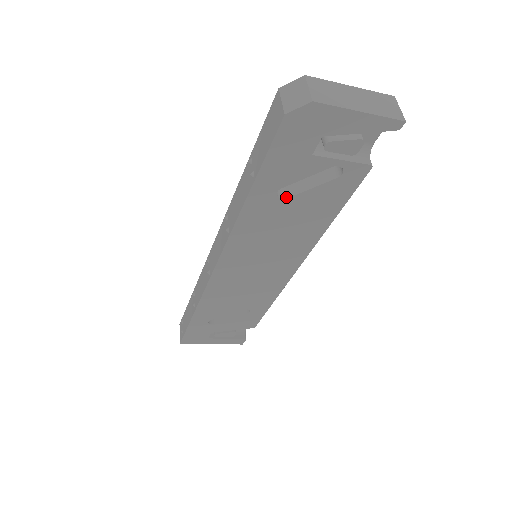
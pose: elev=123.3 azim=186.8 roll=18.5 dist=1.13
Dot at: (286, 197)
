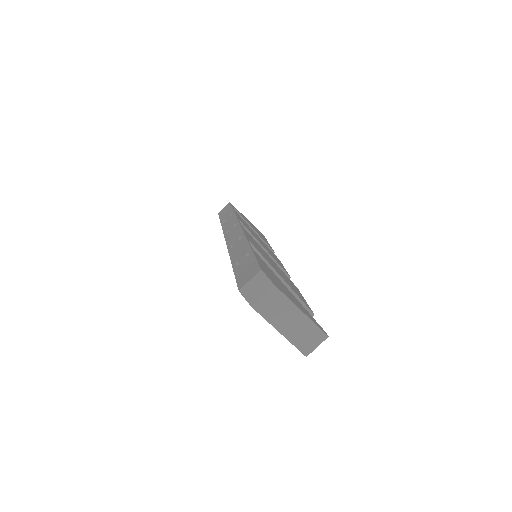
Dot at: occluded
